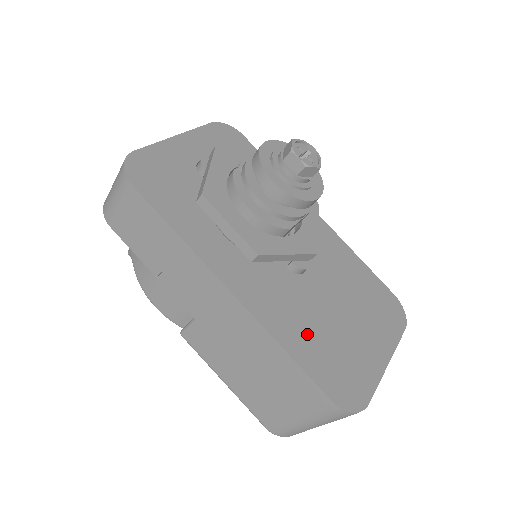
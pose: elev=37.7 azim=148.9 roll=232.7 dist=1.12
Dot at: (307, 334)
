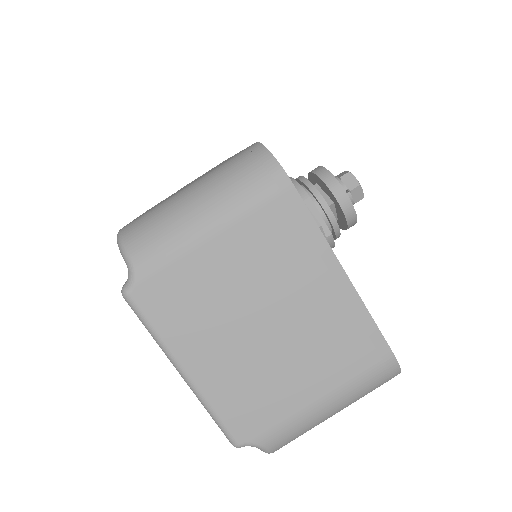
Dot at: occluded
